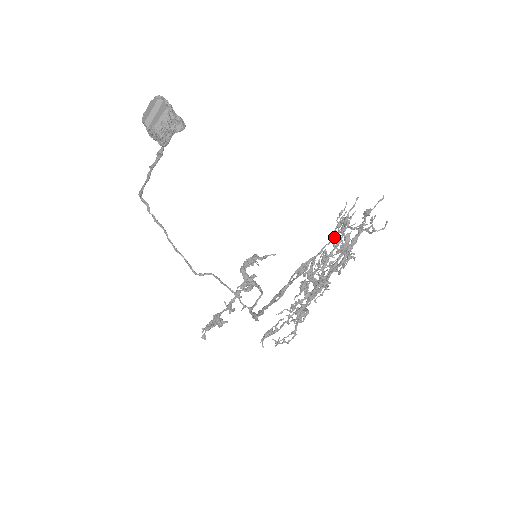
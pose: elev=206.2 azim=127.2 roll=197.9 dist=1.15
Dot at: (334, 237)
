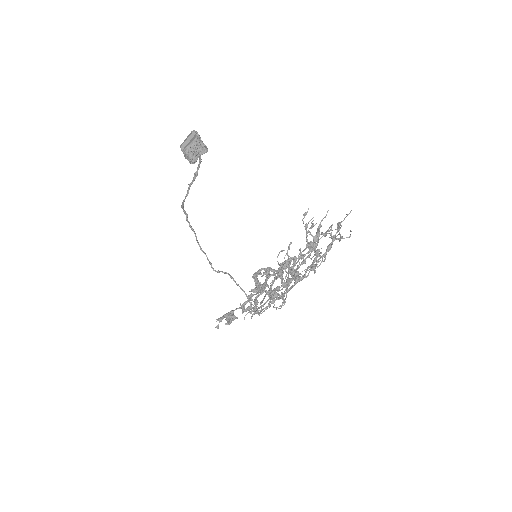
Dot at: occluded
